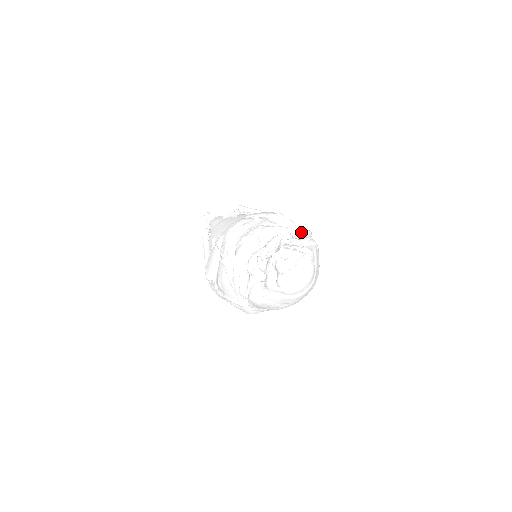
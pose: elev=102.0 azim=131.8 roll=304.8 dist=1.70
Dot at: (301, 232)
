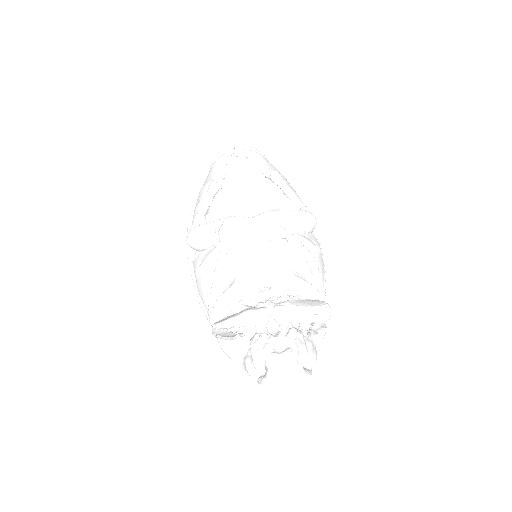
Dot at: occluded
